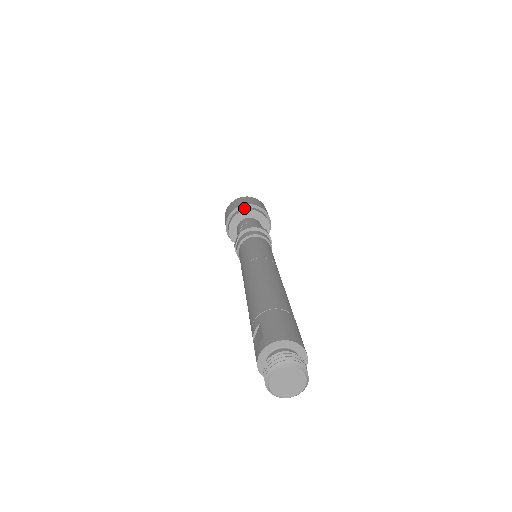
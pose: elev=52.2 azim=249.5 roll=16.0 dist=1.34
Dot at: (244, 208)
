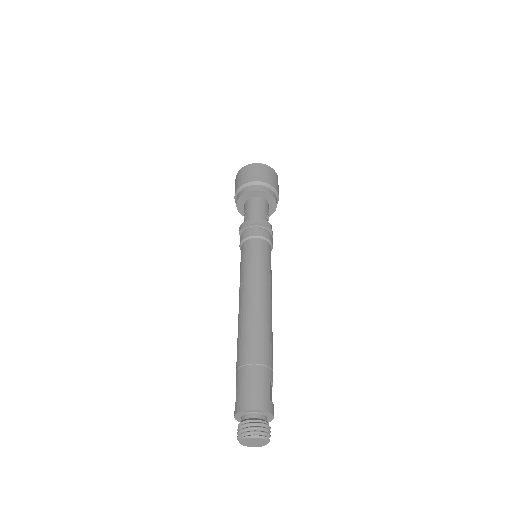
Dot at: (243, 190)
